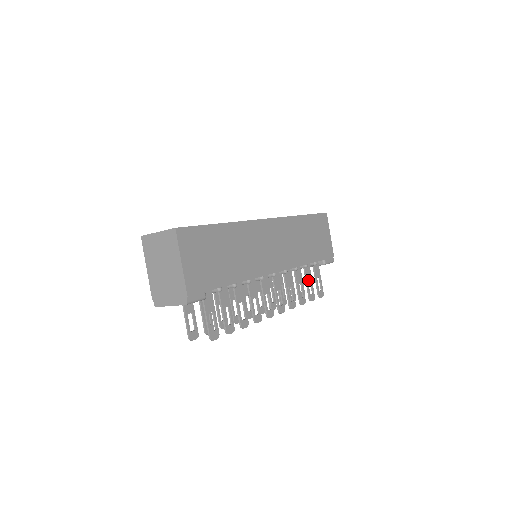
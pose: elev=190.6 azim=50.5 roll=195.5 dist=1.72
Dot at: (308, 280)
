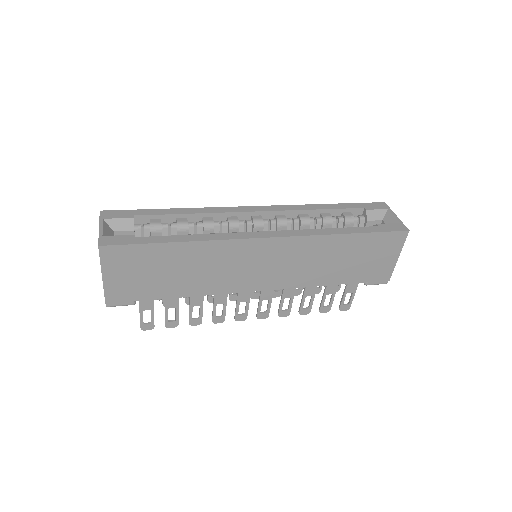
Dot at: (328, 294)
